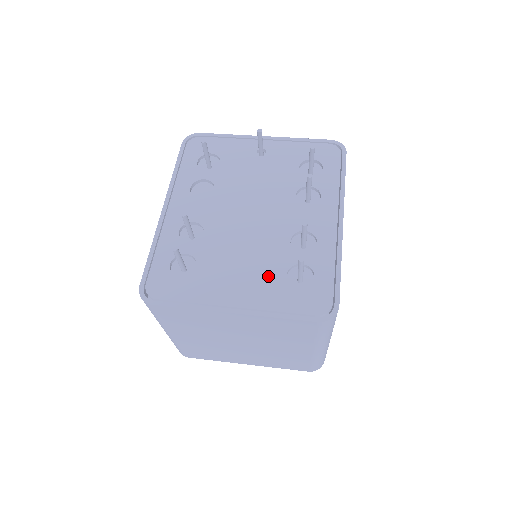
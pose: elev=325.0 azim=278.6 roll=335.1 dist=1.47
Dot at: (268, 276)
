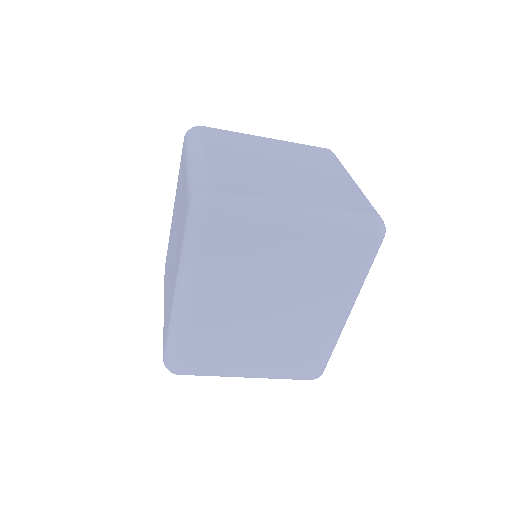
Dot at: occluded
